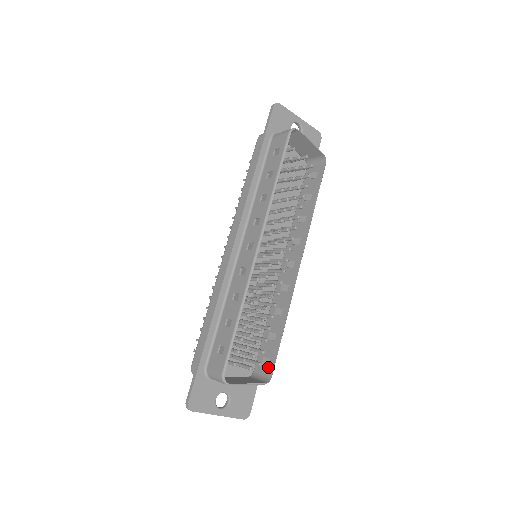
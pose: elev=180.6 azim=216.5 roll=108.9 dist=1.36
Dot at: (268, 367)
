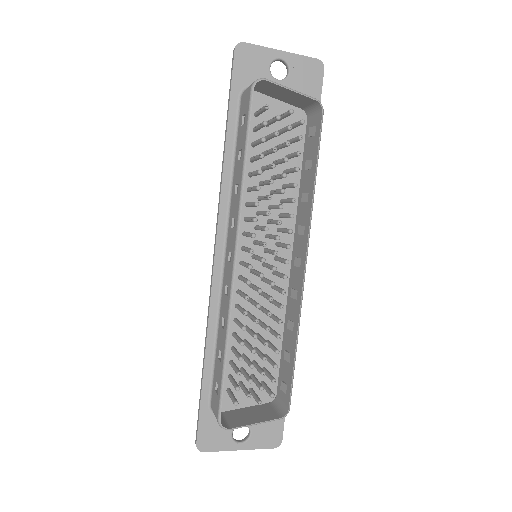
Dot at: (286, 395)
